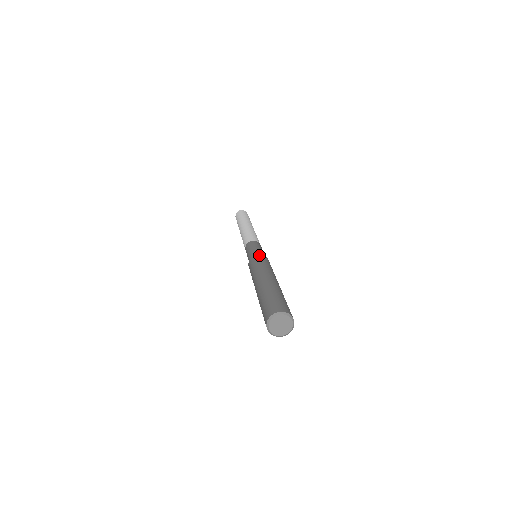
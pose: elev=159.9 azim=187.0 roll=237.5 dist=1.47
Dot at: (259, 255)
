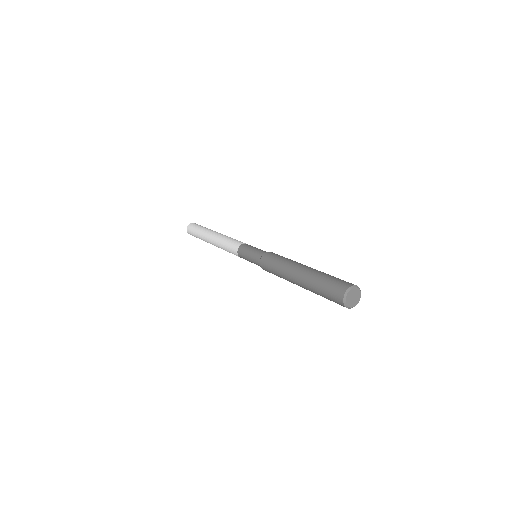
Dot at: (269, 253)
